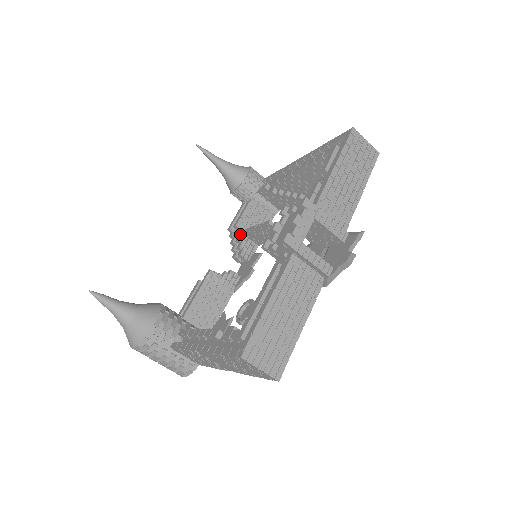
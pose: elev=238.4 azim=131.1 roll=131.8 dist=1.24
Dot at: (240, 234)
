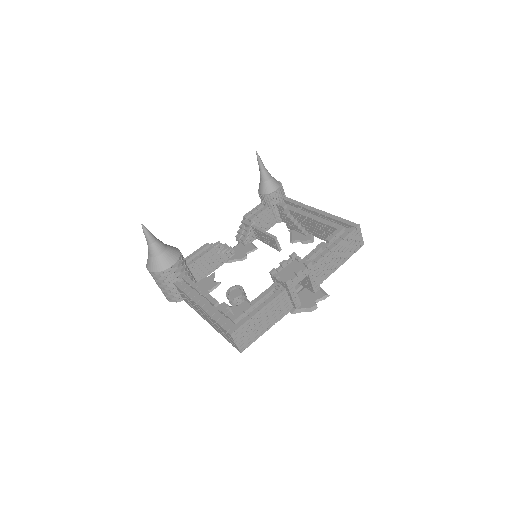
Dot at: (250, 226)
